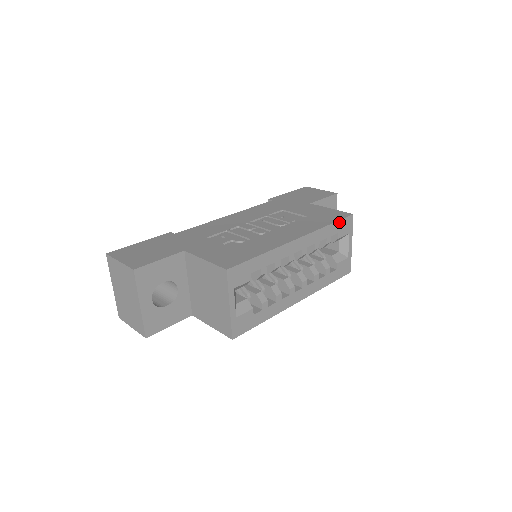
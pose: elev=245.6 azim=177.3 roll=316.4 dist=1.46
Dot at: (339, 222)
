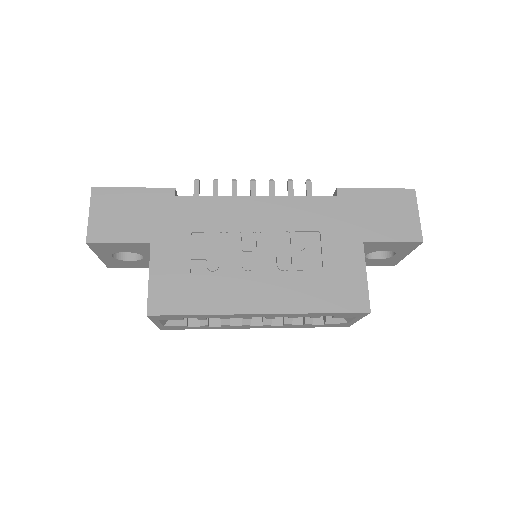
Dot at: (340, 313)
